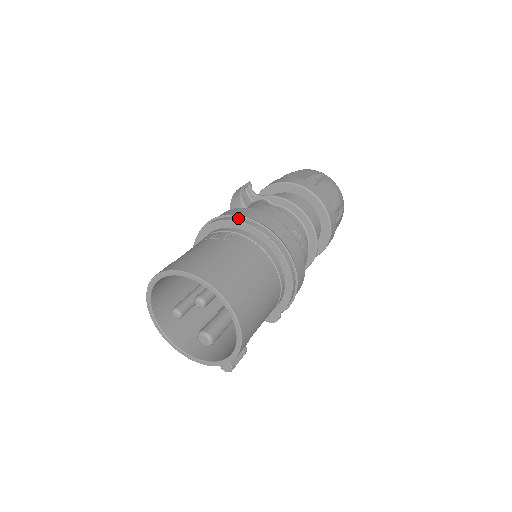
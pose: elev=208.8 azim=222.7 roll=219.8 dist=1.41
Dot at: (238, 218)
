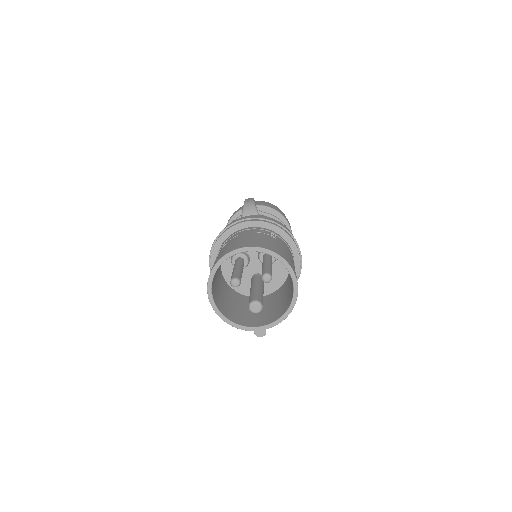
Dot at: (276, 224)
